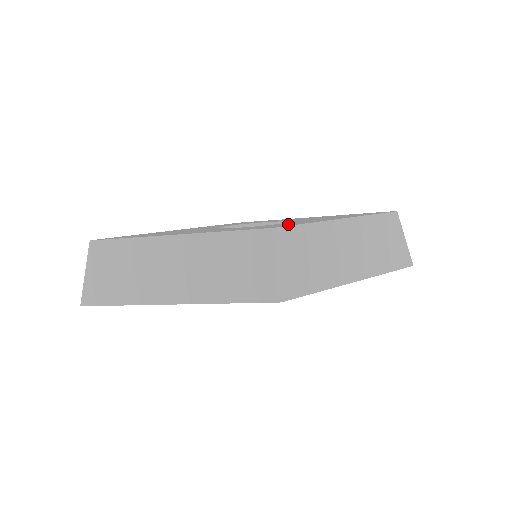
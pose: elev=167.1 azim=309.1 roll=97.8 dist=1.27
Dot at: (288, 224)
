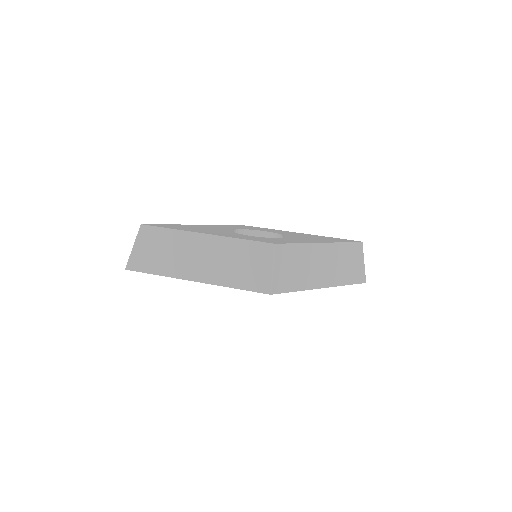
Dot at: (285, 241)
